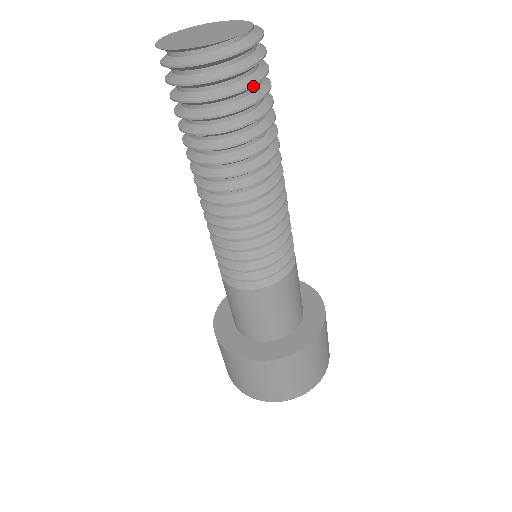
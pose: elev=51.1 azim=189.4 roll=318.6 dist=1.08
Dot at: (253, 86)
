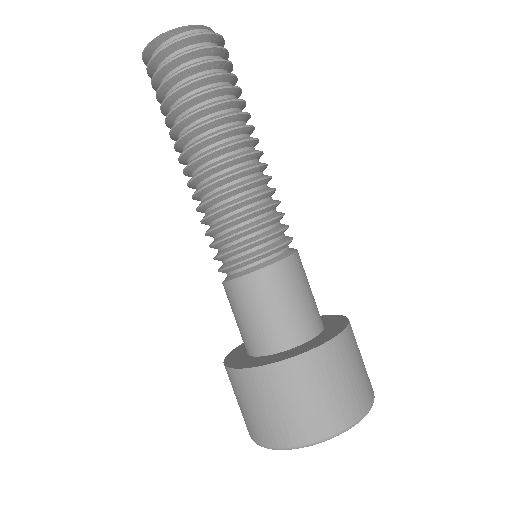
Dot at: (232, 65)
